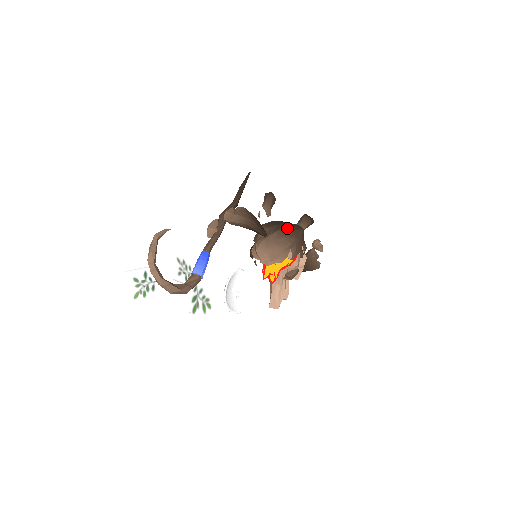
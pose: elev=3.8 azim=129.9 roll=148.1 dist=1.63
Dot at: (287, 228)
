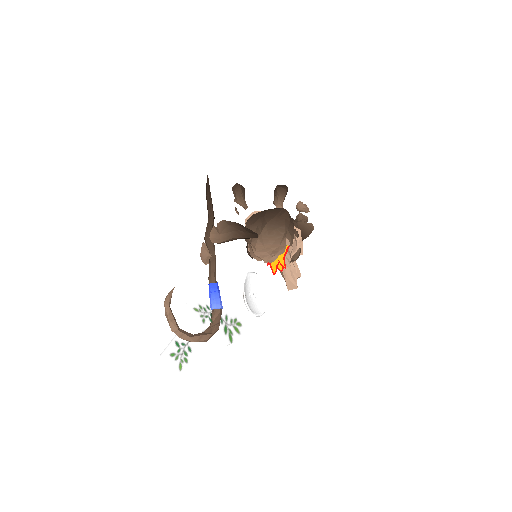
Dot at: (272, 218)
